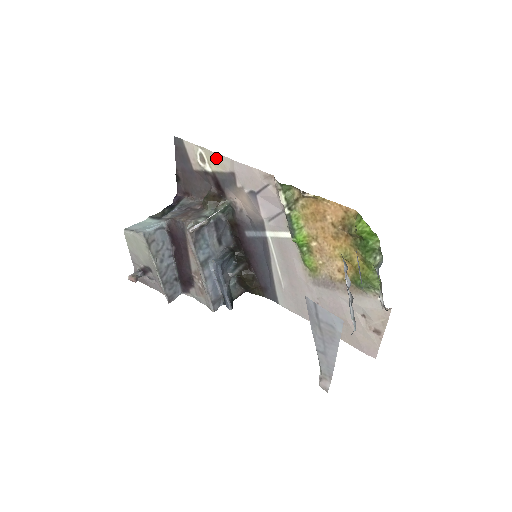
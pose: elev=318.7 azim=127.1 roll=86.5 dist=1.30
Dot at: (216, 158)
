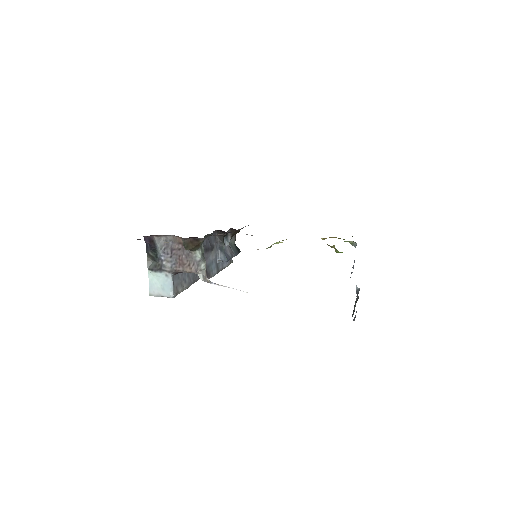
Dot at: occluded
